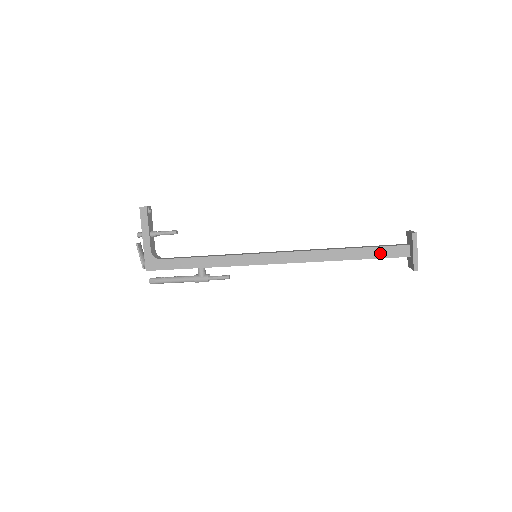
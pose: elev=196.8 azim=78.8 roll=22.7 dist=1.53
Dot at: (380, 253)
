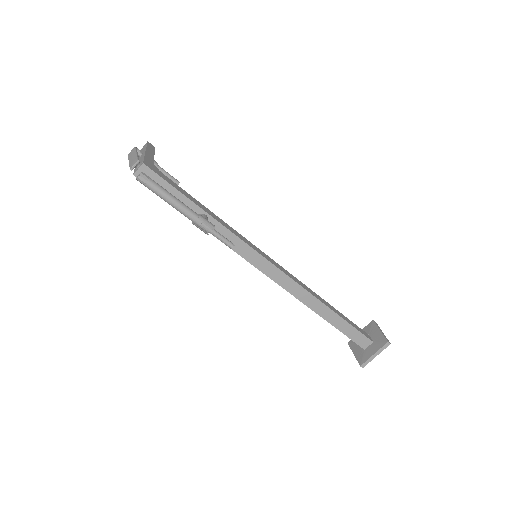
Dot at: (353, 325)
